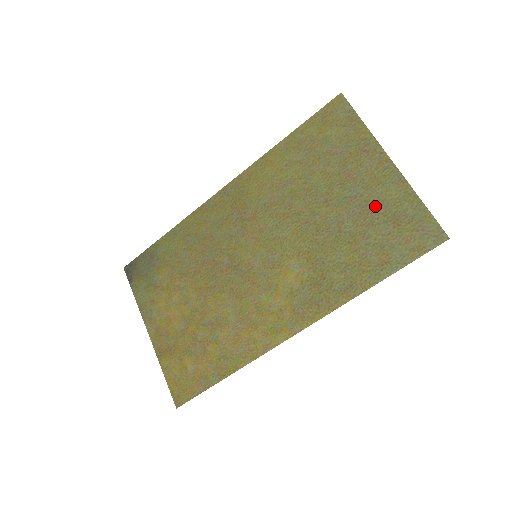
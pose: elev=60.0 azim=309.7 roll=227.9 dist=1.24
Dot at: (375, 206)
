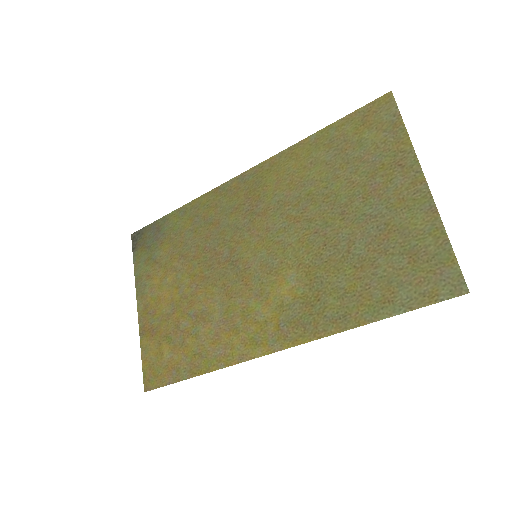
Dot at: (394, 232)
